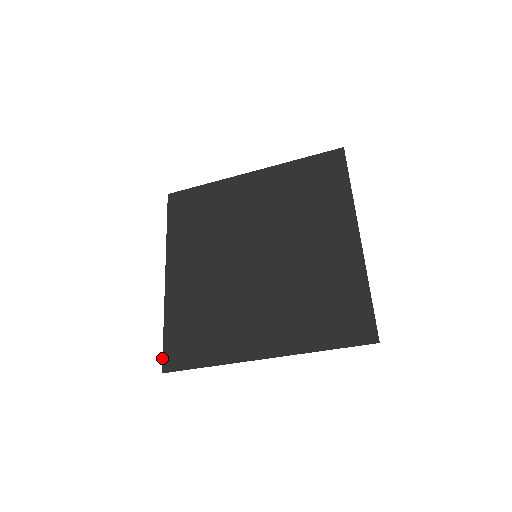
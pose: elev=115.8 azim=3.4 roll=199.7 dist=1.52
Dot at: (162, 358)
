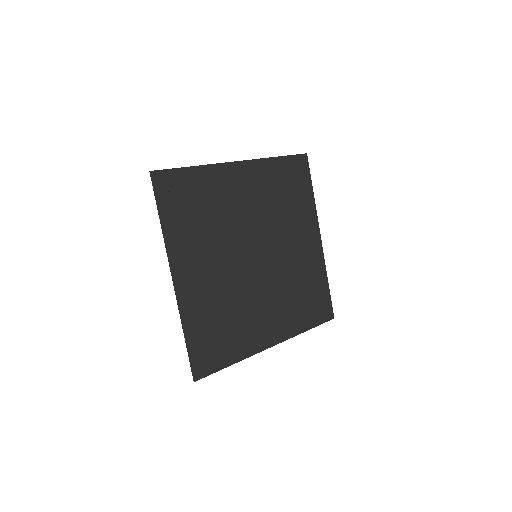
Dot at: (191, 368)
